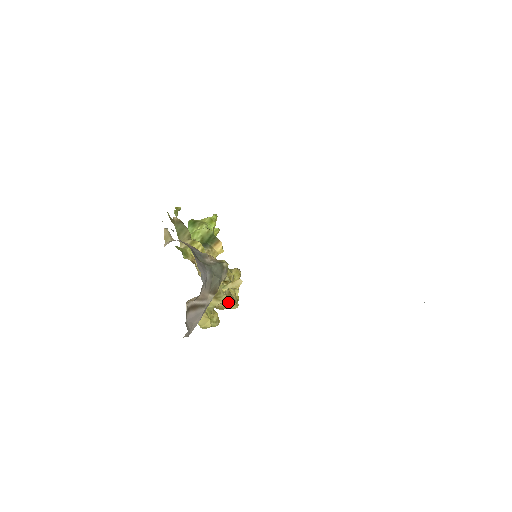
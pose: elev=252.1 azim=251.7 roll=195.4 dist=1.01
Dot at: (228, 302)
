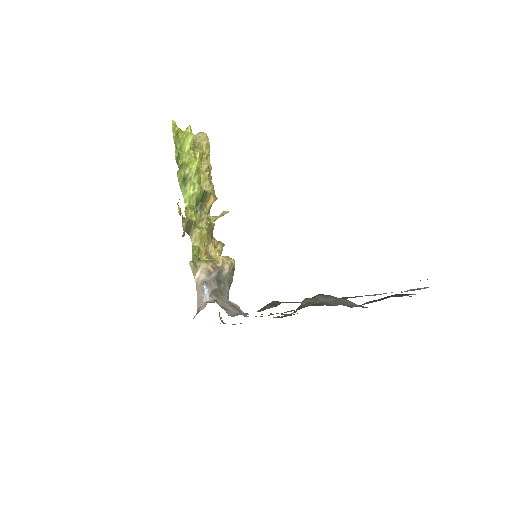
Dot at: occluded
